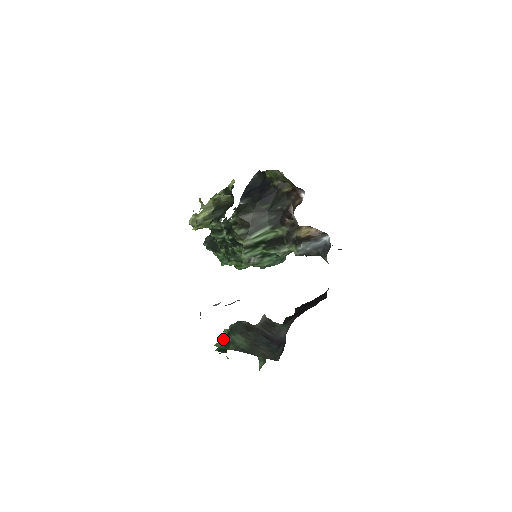
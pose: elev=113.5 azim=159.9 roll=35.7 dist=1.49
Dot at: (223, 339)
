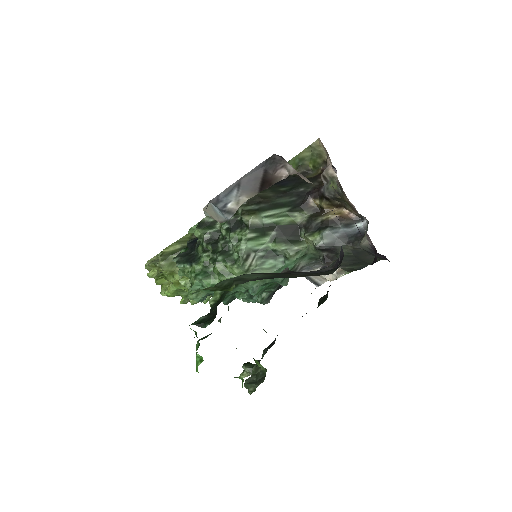
Dot at: (220, 282)
